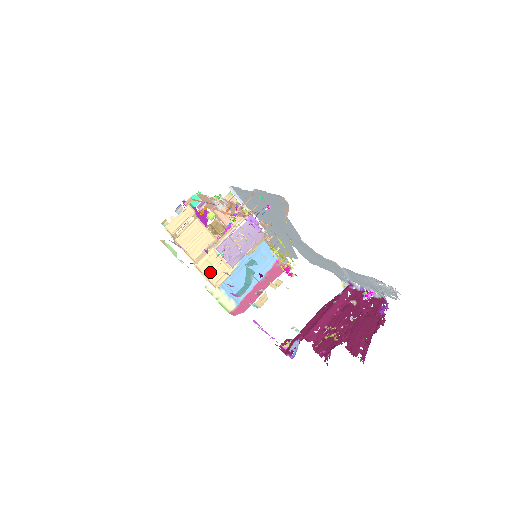
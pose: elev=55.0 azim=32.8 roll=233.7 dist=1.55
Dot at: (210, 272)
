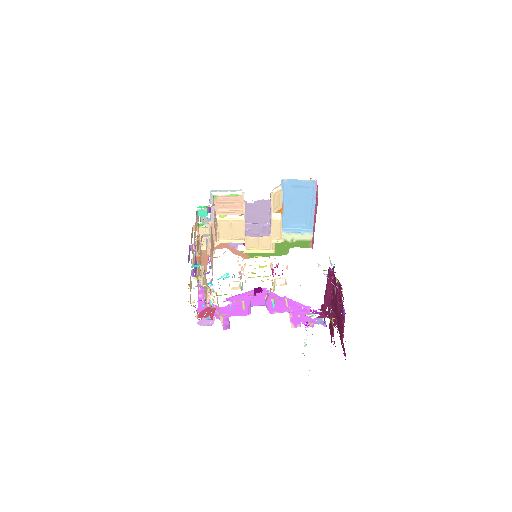
Dot at: (259, 246)
